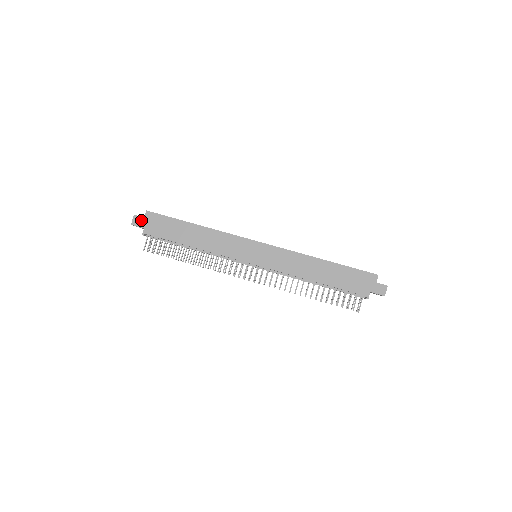
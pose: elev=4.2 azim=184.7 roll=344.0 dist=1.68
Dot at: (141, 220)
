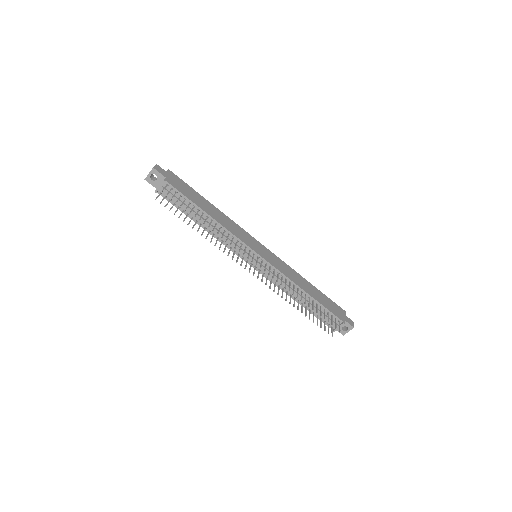
Dot at: (163, 171)
